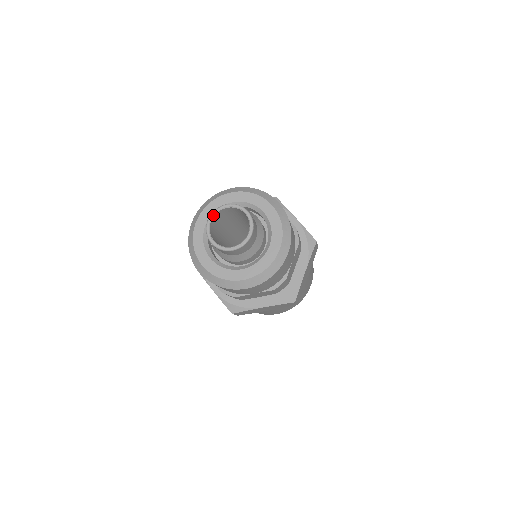
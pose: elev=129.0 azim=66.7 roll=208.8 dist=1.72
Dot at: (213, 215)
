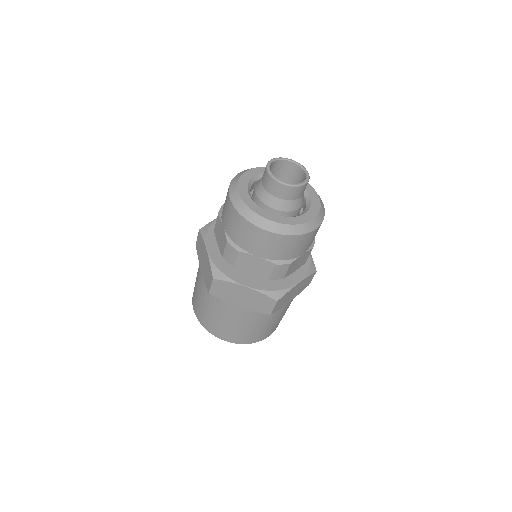
Dot at: (269, 167)
